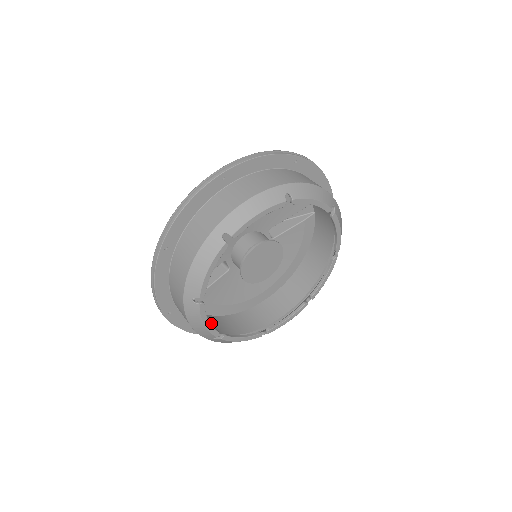
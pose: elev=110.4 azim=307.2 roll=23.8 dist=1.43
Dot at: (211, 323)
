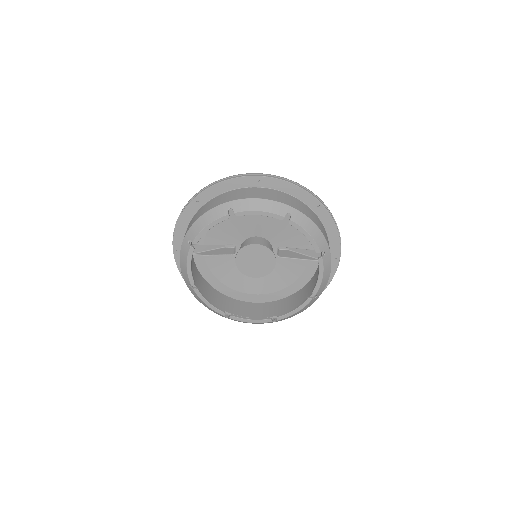
Dot at: (198, 280)
